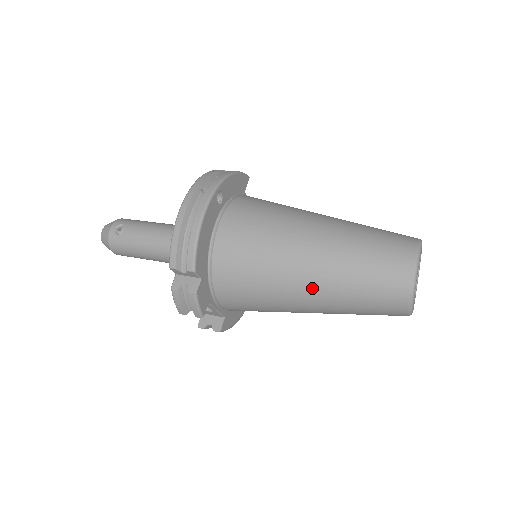
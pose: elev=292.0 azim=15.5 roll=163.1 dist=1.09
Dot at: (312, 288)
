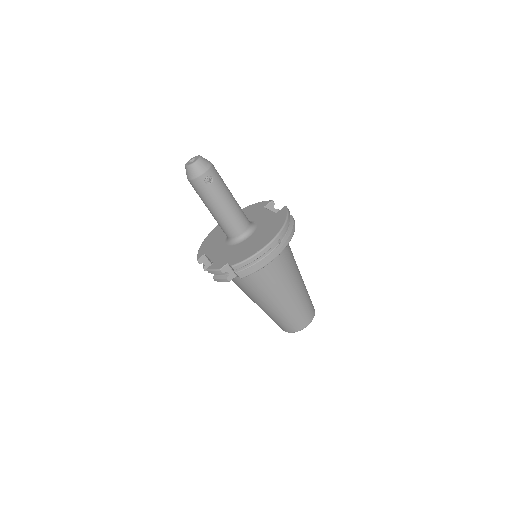
Dot at: (269, 307)
